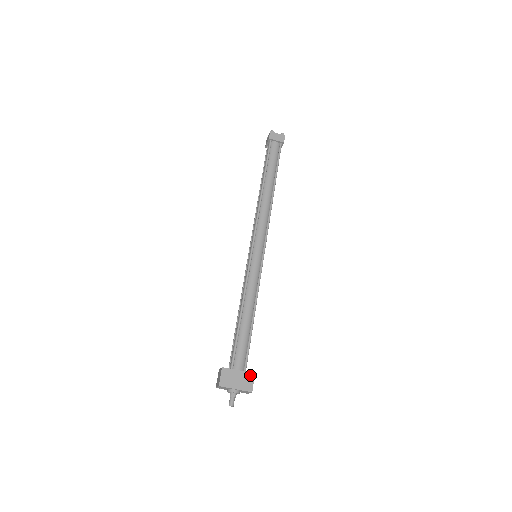
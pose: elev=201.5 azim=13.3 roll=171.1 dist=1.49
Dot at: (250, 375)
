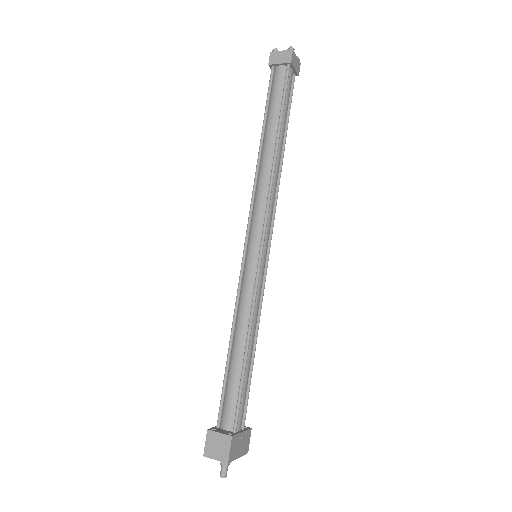
Dot at: (249, 432)
